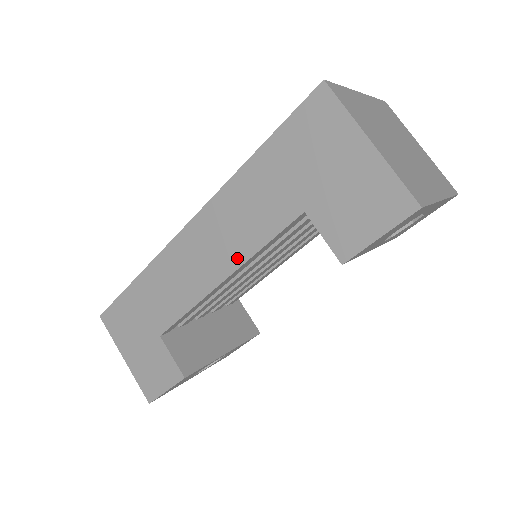
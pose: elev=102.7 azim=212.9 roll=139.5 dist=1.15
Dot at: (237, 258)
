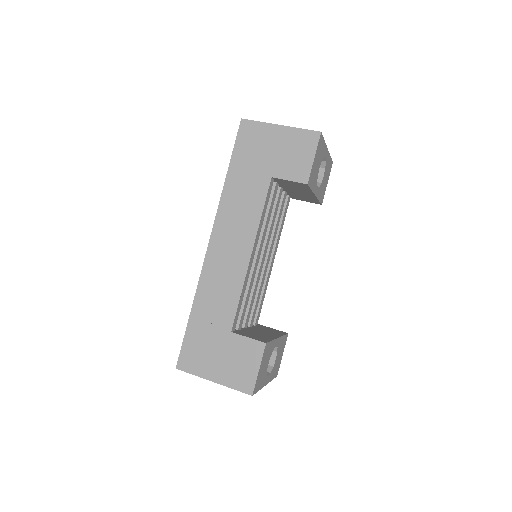
Dot at: (251, 232)
